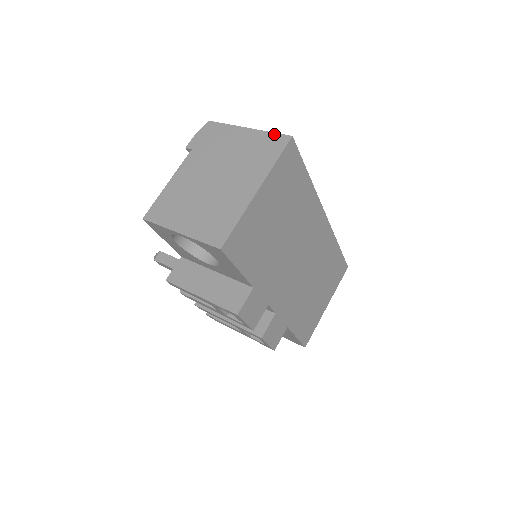
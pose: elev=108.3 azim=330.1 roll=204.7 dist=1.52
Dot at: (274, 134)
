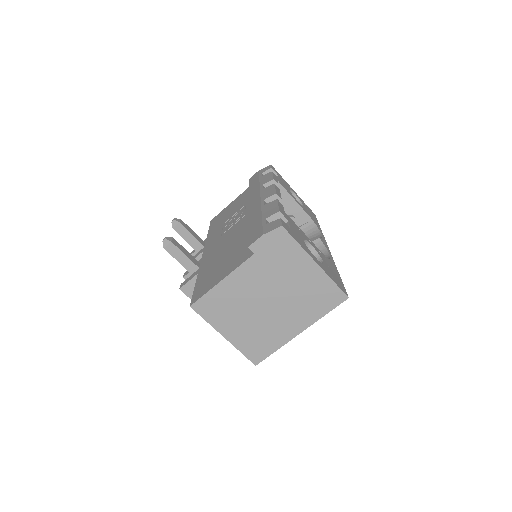
Dot at: (336, 287)
